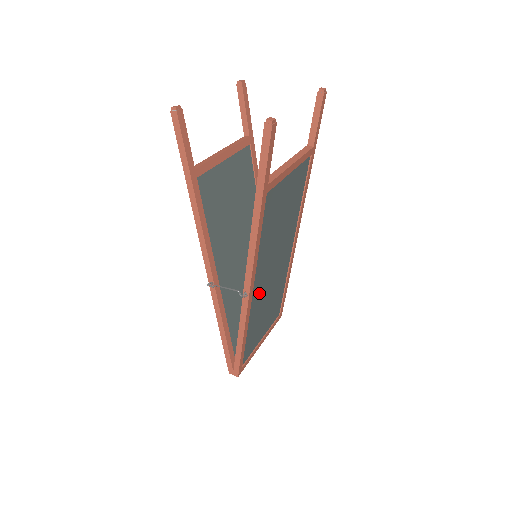
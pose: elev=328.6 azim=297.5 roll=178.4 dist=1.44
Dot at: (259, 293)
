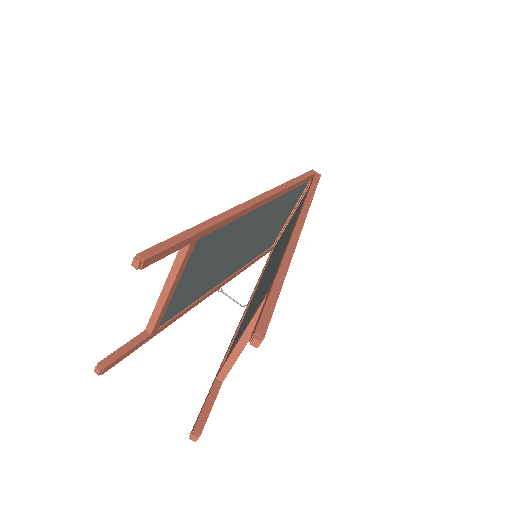
Dot at: occluded
